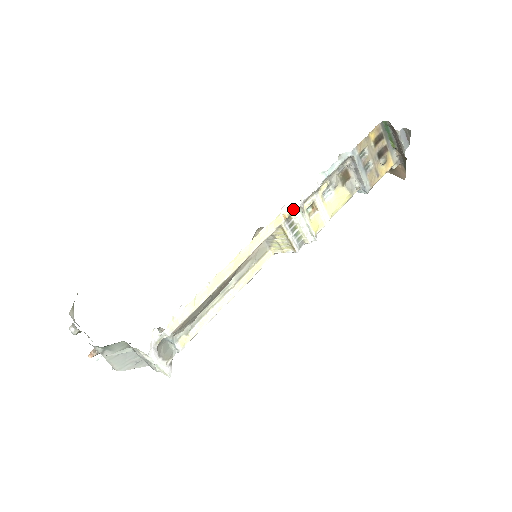
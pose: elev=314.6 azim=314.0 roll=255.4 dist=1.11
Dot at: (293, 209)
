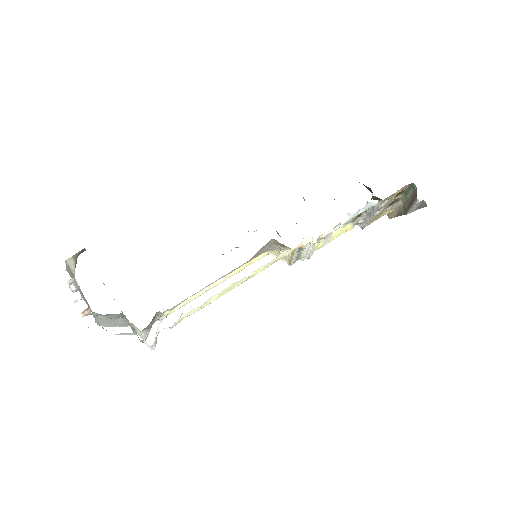
Dot at: (312, 242)
